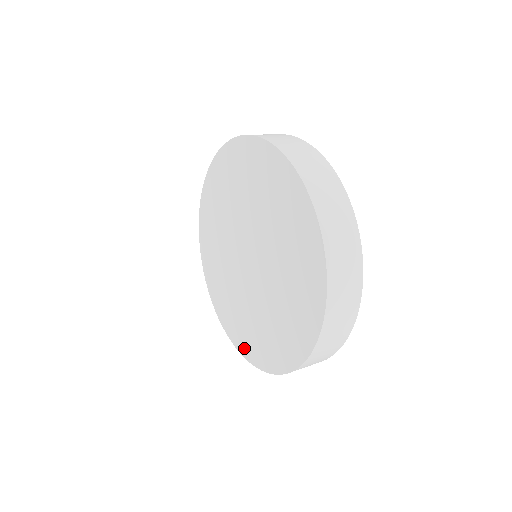
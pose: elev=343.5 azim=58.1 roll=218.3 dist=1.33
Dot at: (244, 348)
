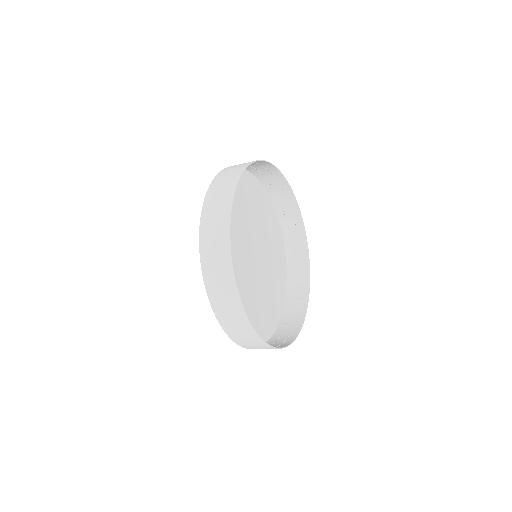
Dot at: (269, 330)
